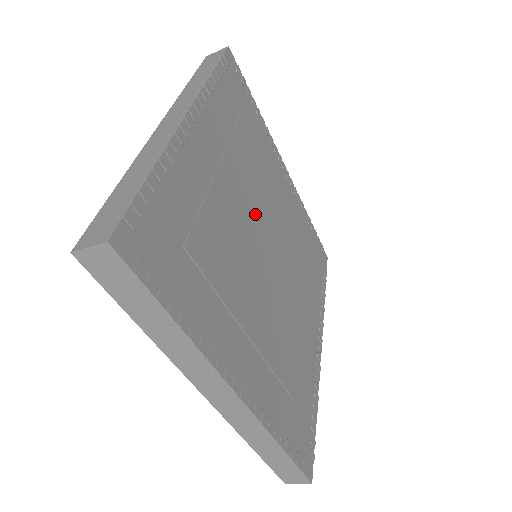
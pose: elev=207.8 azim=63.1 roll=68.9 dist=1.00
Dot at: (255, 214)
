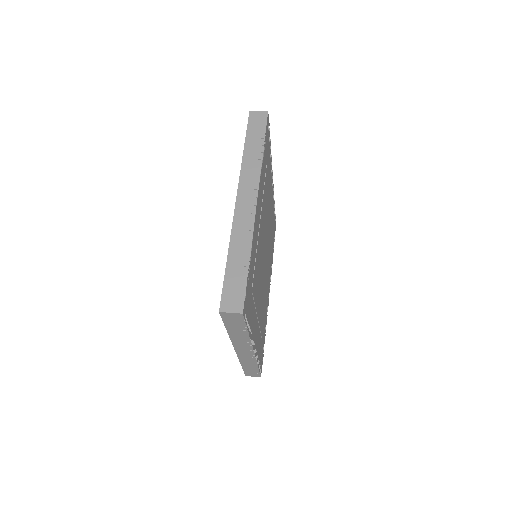
Dot at: occluded
